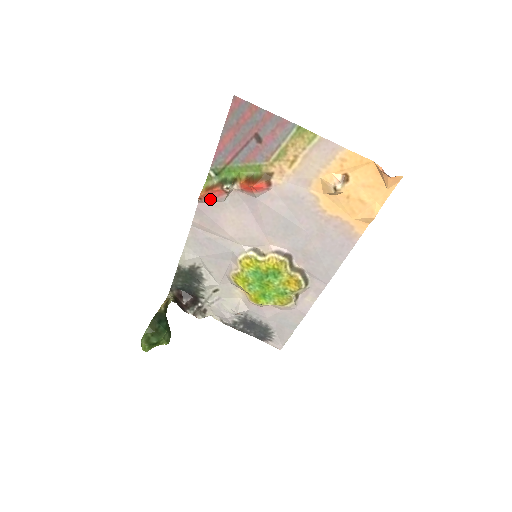
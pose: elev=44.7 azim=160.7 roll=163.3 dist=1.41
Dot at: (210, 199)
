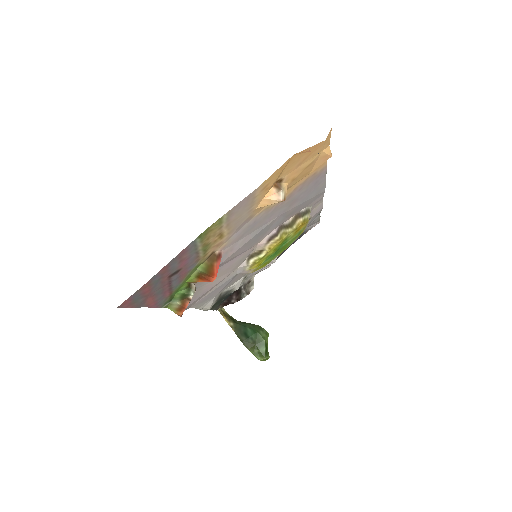
Dot at: occluded
